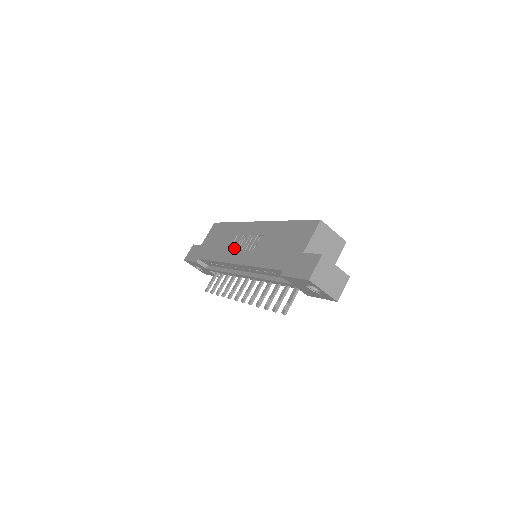
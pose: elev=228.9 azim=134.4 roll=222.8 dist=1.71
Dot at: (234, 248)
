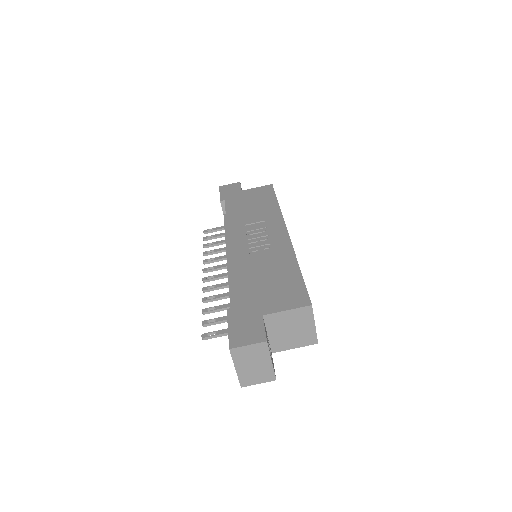
Dot at: (247, 229)
